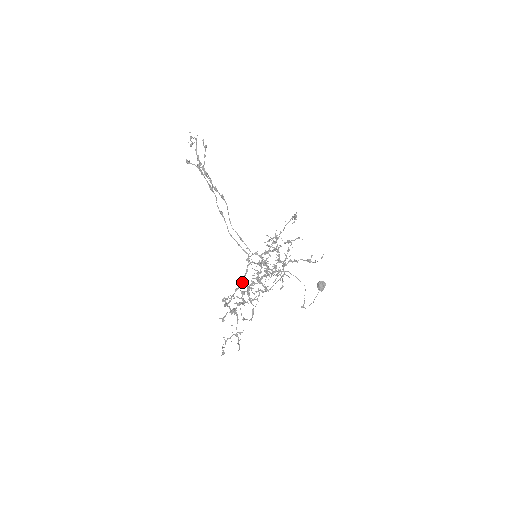
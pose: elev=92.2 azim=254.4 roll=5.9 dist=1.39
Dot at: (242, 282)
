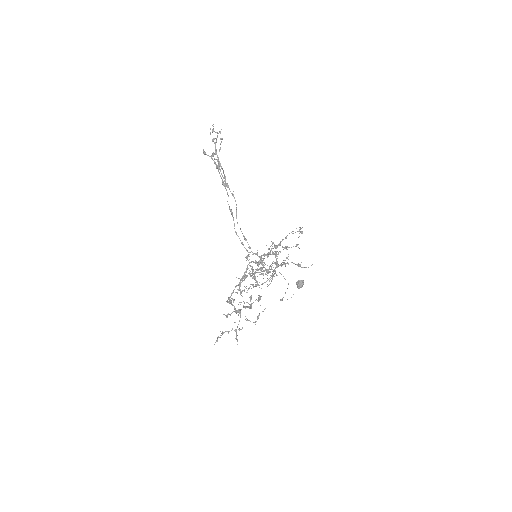
Dot at: (241, 279)
